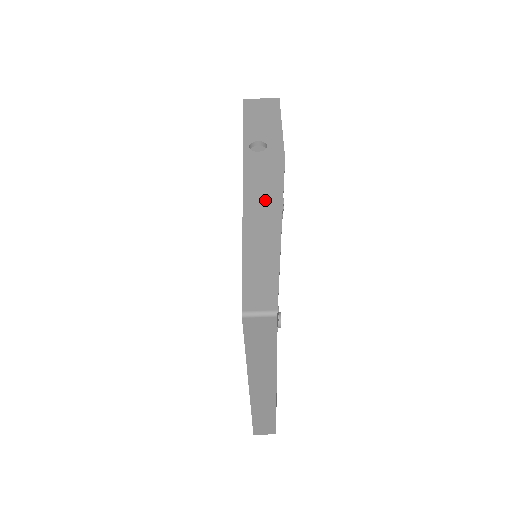
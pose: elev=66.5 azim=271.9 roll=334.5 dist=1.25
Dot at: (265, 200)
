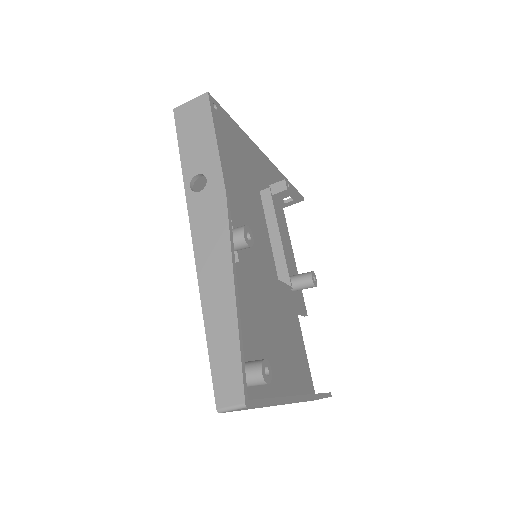
Dot at: (216, 263)
